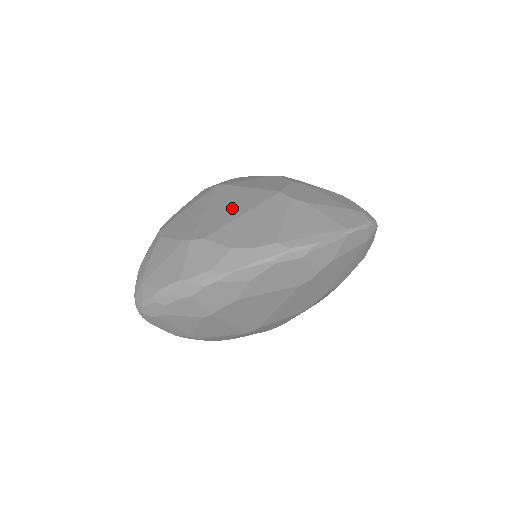
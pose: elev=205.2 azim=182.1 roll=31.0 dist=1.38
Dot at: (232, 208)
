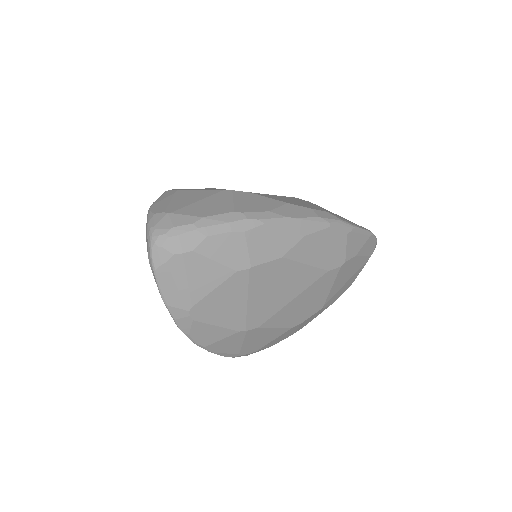
Dot at: occluded
